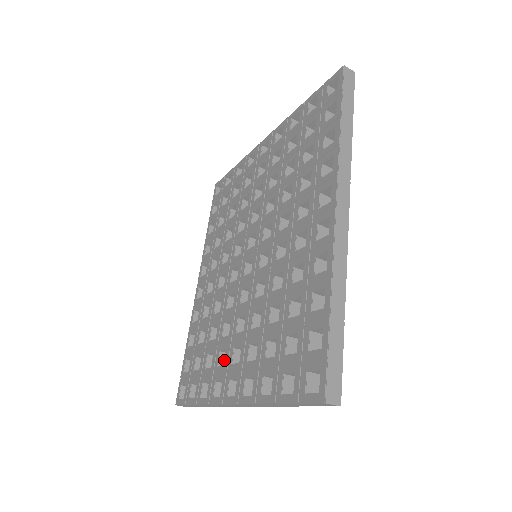
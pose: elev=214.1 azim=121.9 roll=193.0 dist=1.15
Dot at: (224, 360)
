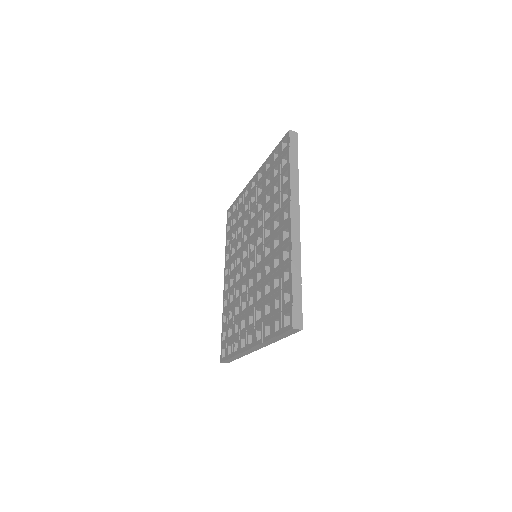
Dot at: occluded
